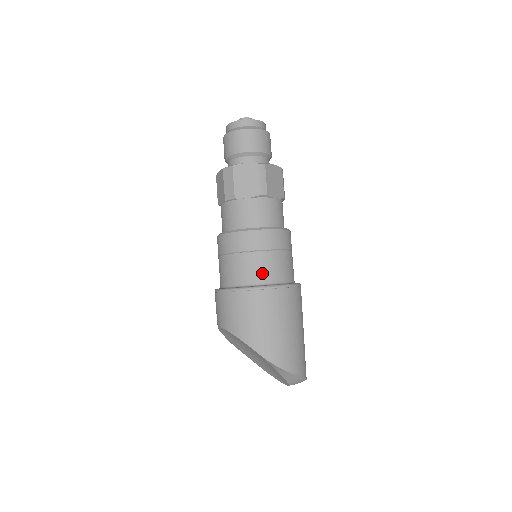
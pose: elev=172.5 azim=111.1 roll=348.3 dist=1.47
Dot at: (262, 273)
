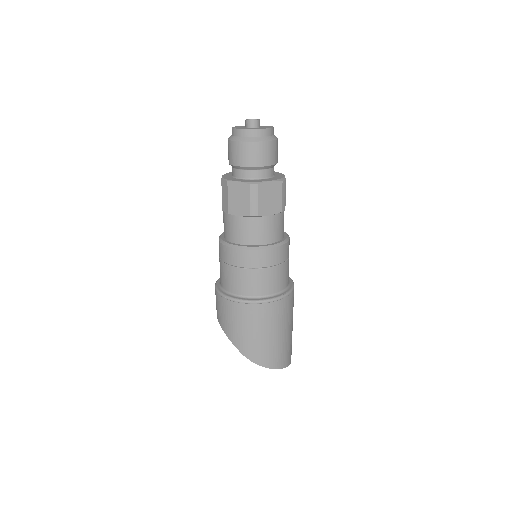
Dot at: (247, 287)
